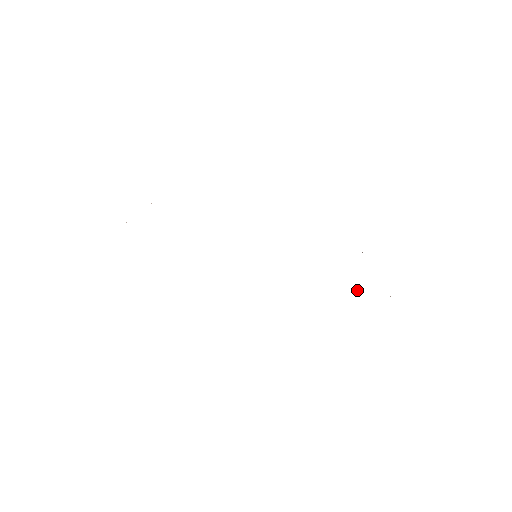
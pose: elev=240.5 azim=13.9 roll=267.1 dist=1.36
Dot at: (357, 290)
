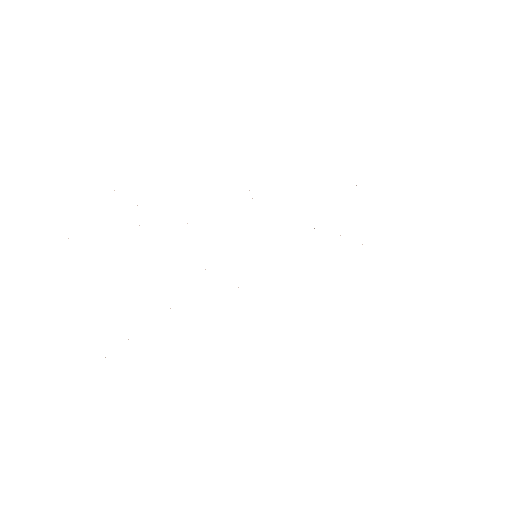
Dot at: occluded
